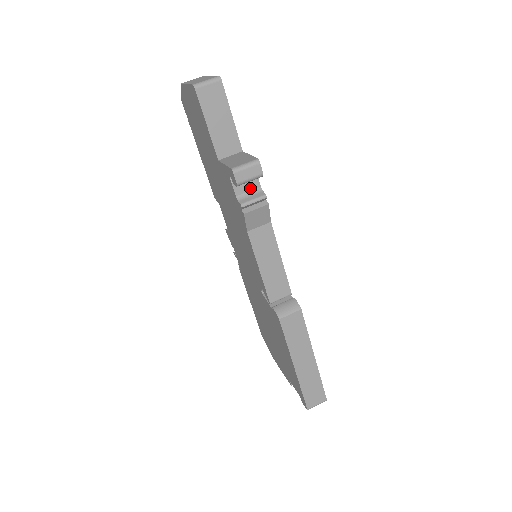
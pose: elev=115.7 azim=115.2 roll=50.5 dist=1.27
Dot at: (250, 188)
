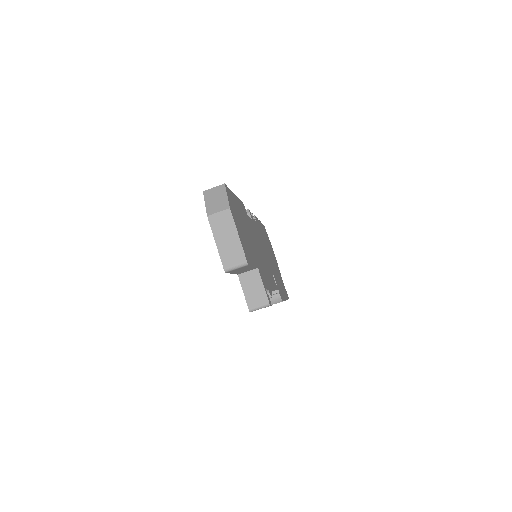
Dot at: occluded
